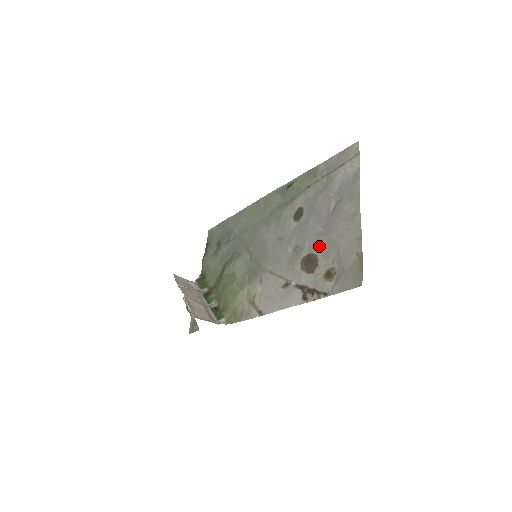
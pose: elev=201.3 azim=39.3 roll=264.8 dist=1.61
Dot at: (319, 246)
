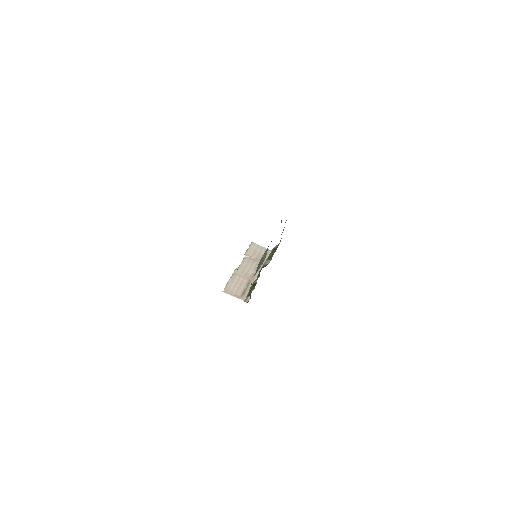
Dot at: occluded
